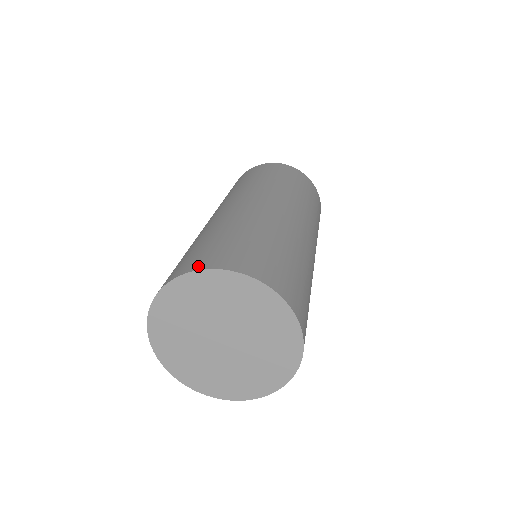
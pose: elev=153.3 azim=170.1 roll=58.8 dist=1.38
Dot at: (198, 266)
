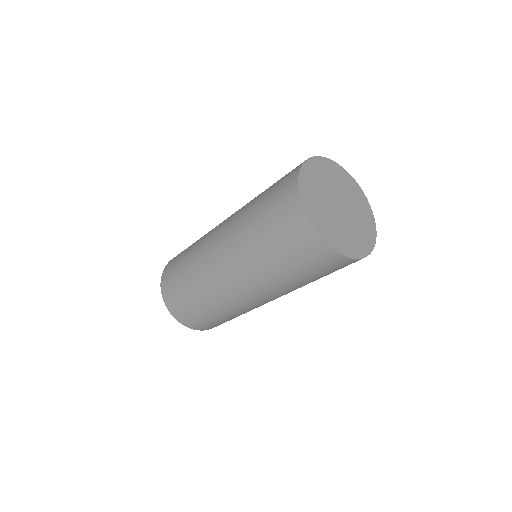
Dot at: occluded
